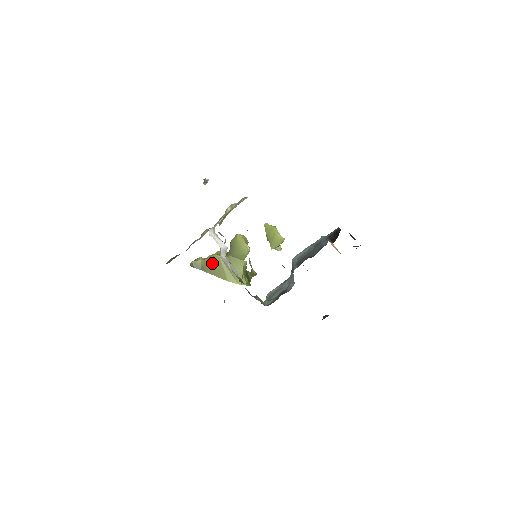
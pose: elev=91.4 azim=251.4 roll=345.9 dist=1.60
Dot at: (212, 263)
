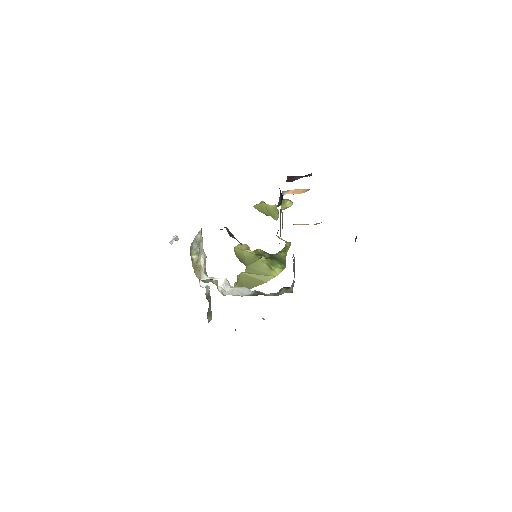
Dot at: (244, 281)
